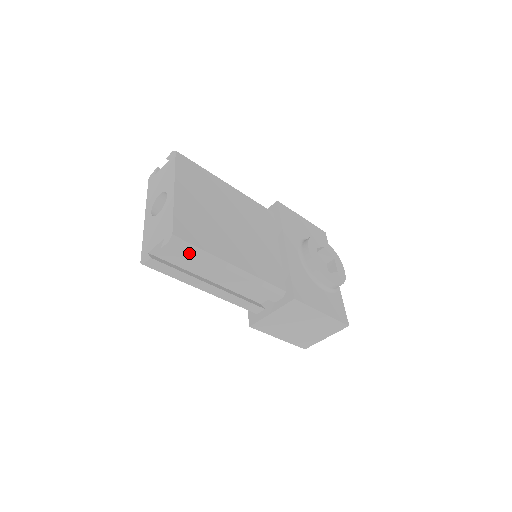
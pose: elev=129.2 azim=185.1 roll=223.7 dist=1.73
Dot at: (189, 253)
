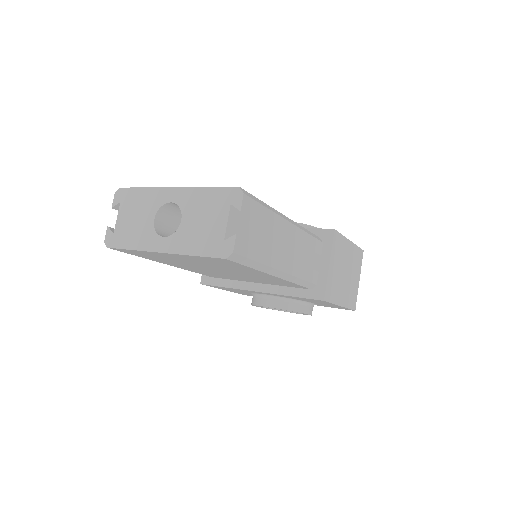
Dot at: (260, 207)
